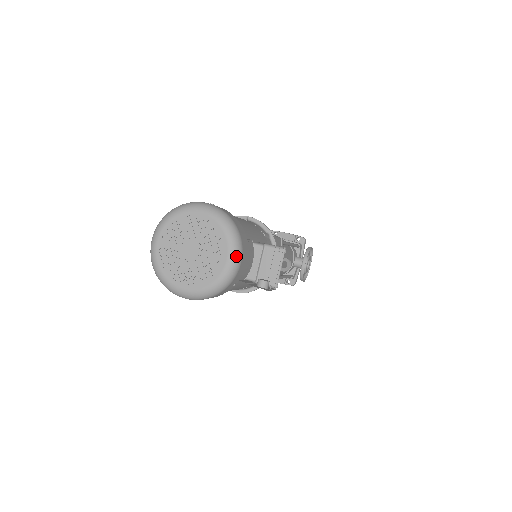
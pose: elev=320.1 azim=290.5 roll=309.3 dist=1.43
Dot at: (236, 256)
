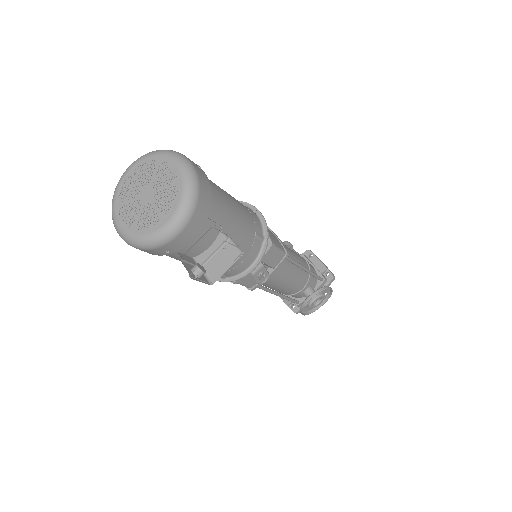
Dot at: (177, 224)
